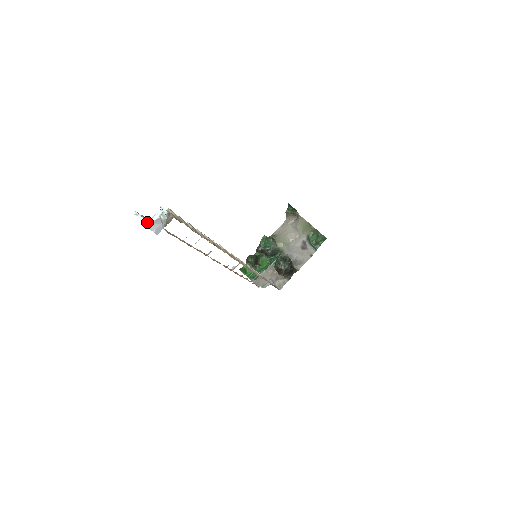
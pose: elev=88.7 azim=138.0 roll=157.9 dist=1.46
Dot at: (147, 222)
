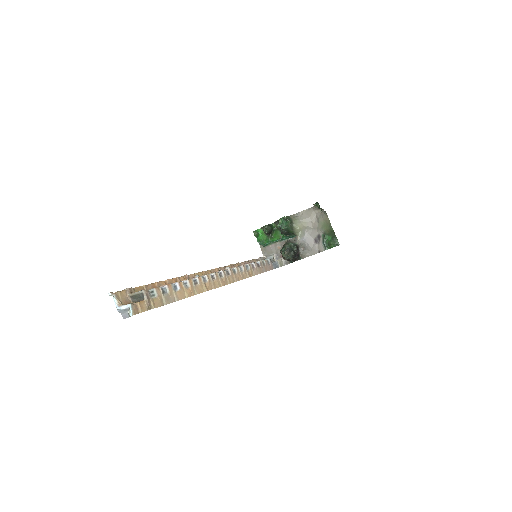
Dot at: (118, 307)
